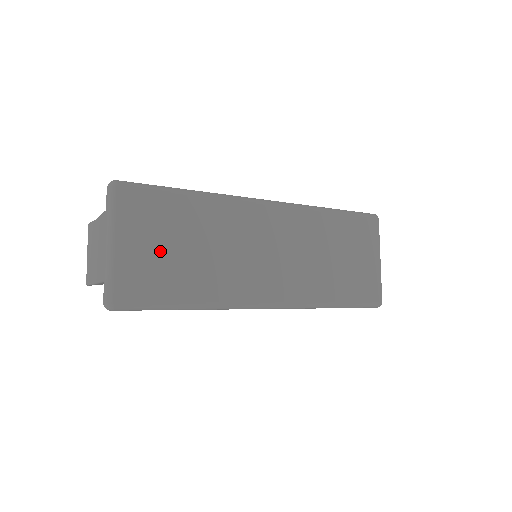
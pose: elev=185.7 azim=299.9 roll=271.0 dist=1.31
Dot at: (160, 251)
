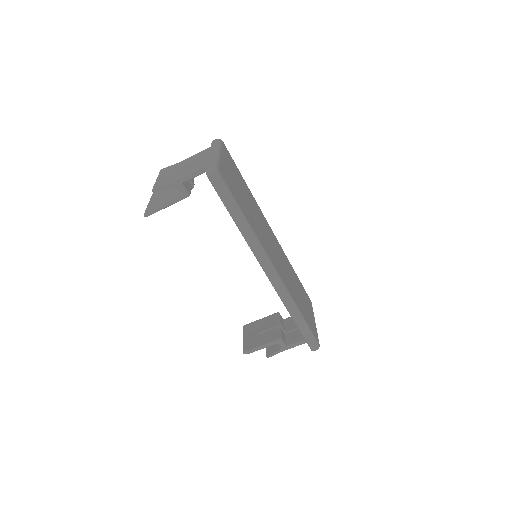
Dot at: (235, 182)
